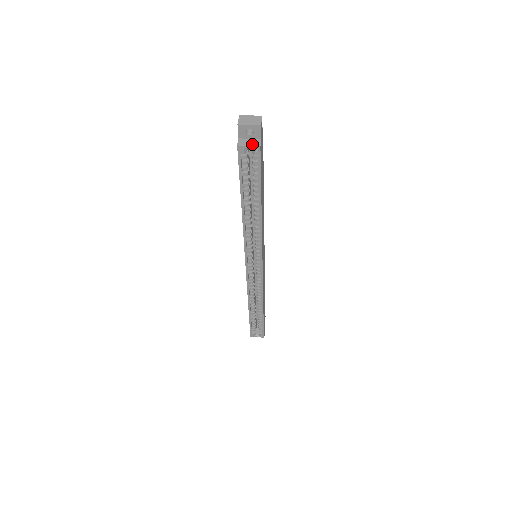
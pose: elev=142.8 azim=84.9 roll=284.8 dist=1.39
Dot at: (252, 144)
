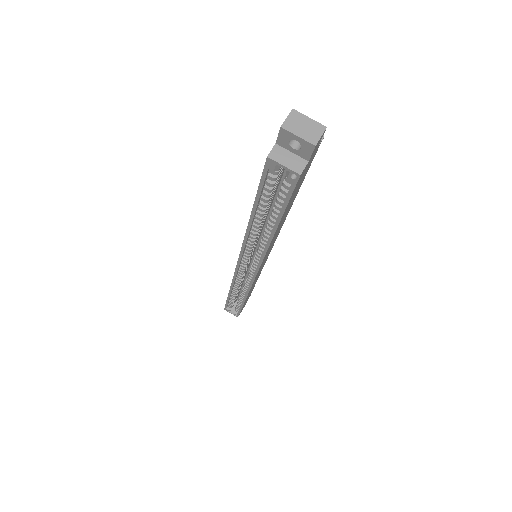
Dot at: (290, 165)
